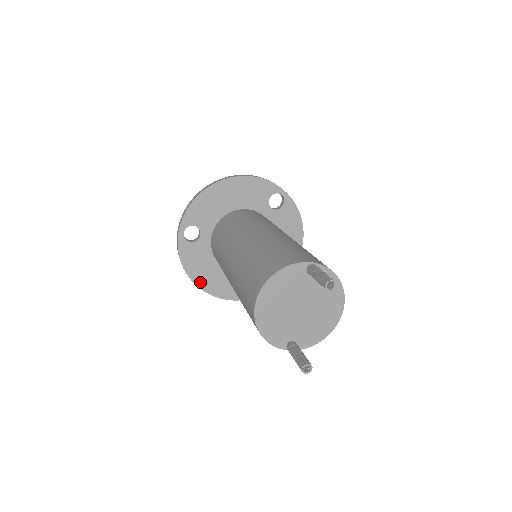
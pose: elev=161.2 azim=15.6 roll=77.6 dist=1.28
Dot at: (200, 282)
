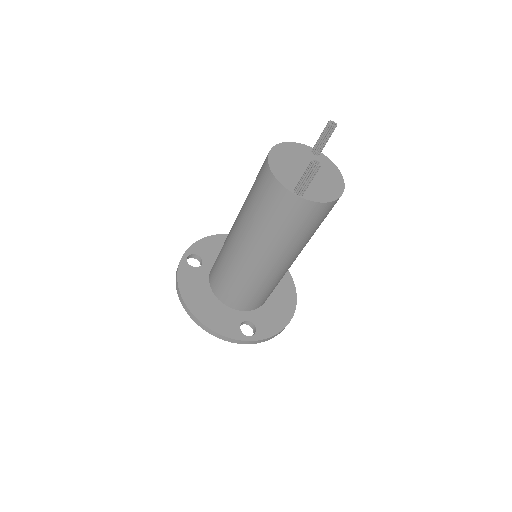
Dot at: (190, 303)
